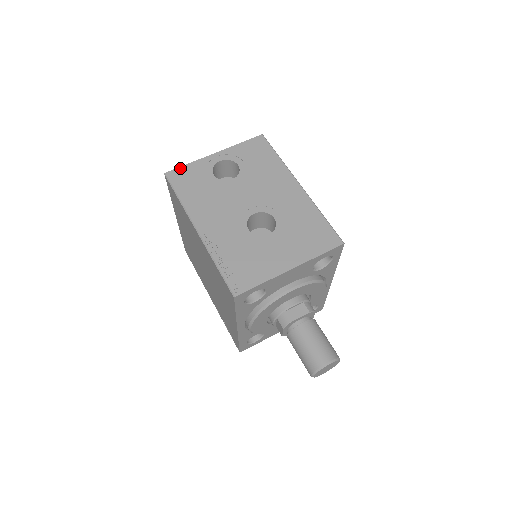
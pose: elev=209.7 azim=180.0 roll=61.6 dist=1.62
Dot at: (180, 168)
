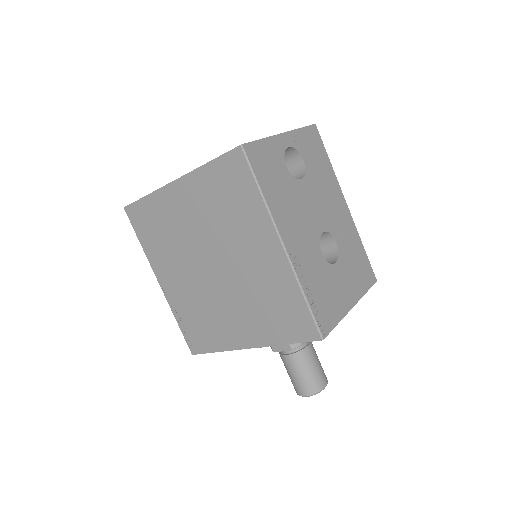
Dot at: (256, 143)
